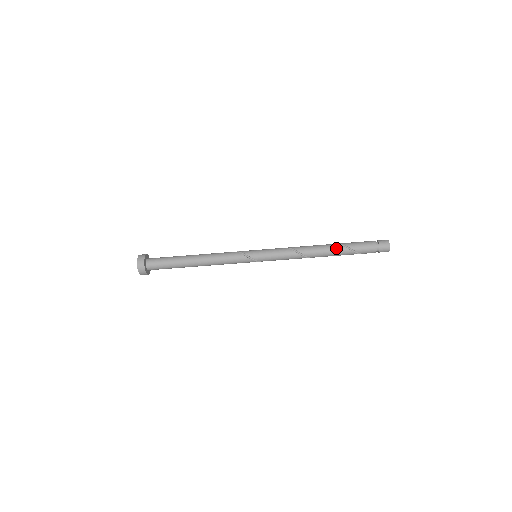
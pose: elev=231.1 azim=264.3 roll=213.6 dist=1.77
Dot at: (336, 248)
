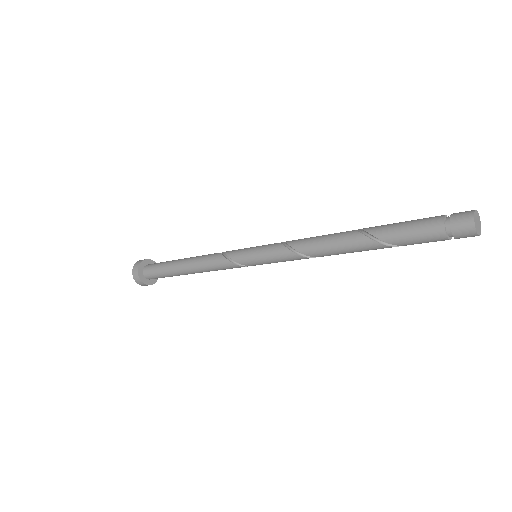
Dot at: (370, 248)
